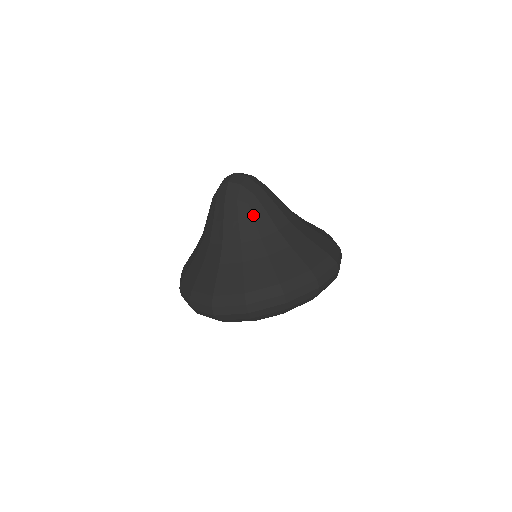
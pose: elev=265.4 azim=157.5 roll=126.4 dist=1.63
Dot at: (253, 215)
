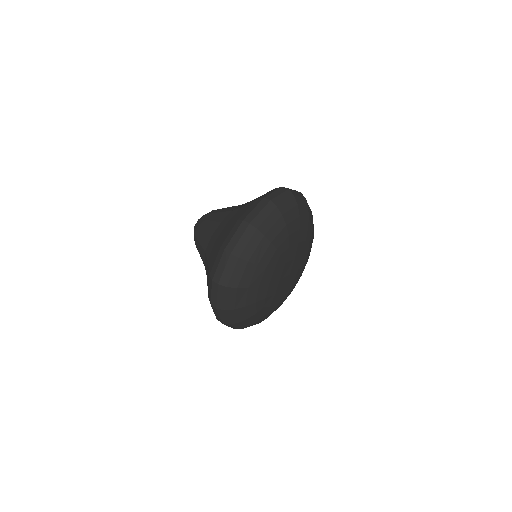
Dot at: occluded
